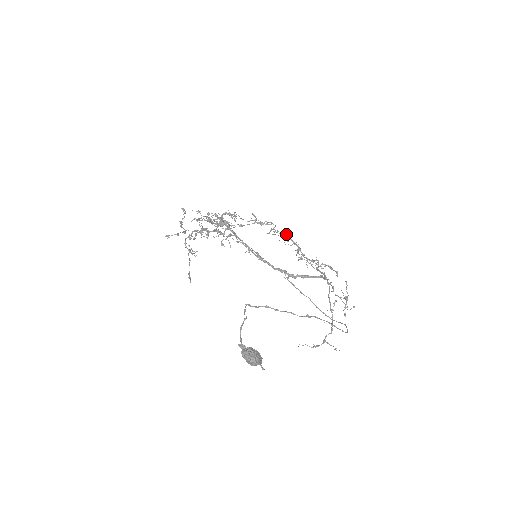
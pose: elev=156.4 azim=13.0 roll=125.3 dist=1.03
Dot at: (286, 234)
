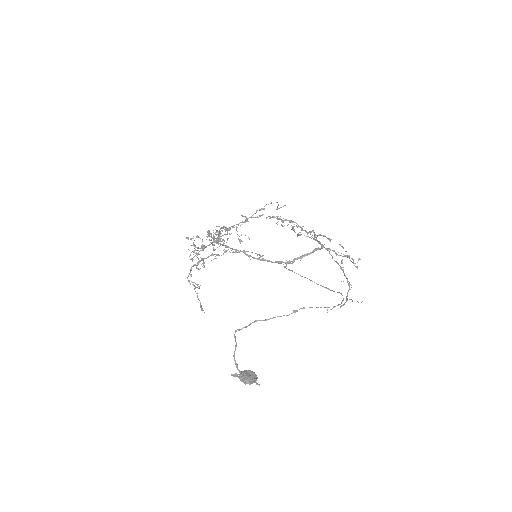
Dot at: (279, 218)
